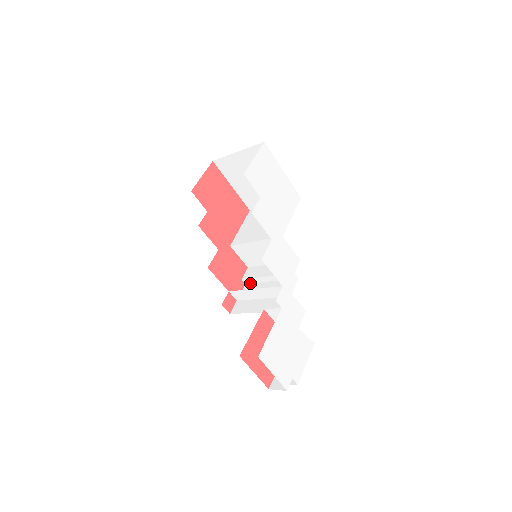
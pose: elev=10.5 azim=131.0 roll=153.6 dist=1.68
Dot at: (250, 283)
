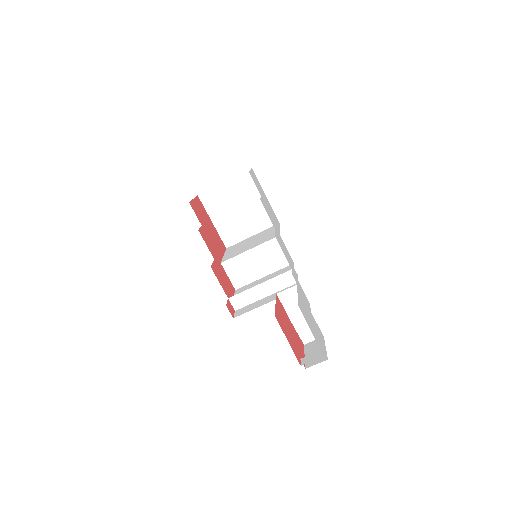
Dot at: occluded
